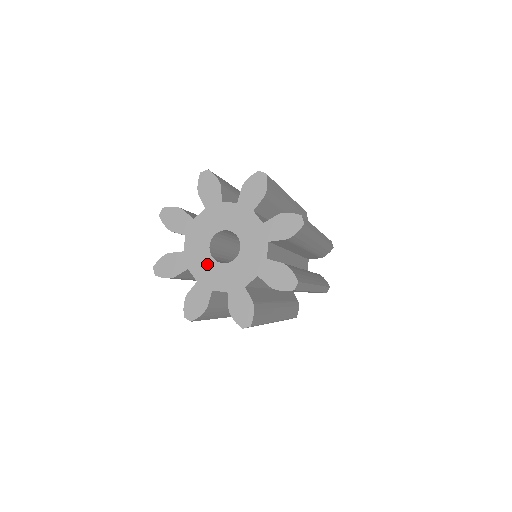
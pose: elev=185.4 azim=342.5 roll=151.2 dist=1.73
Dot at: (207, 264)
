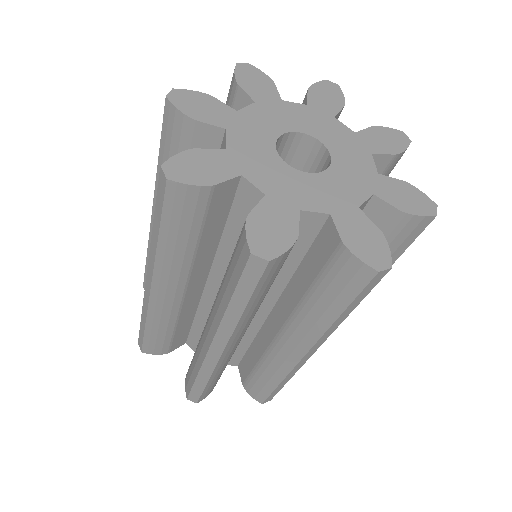
Dot at: (261, 146)
